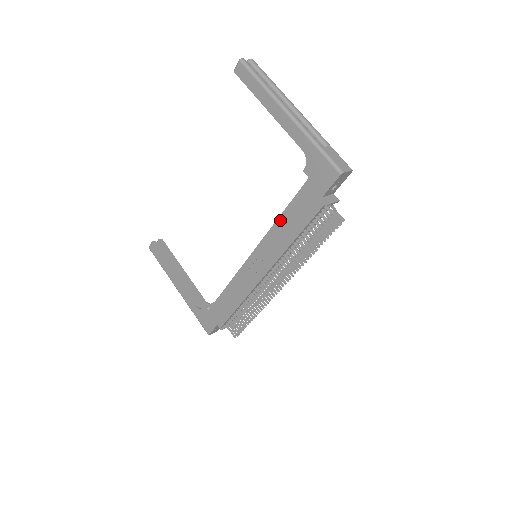
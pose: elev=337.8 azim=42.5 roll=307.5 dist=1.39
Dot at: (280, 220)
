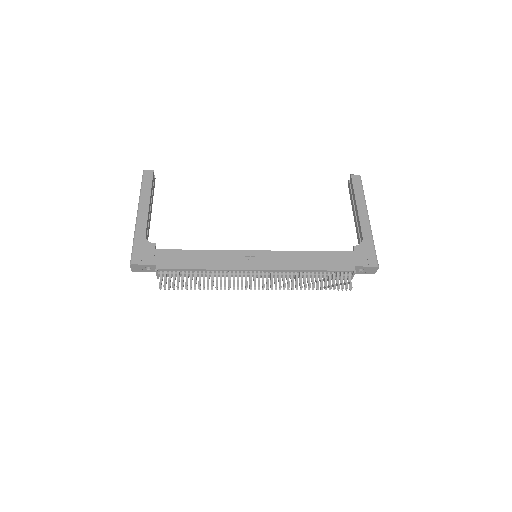
Dot at: (310, 253)
